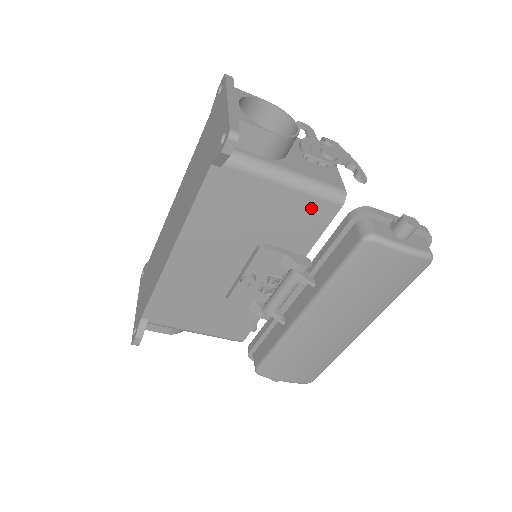
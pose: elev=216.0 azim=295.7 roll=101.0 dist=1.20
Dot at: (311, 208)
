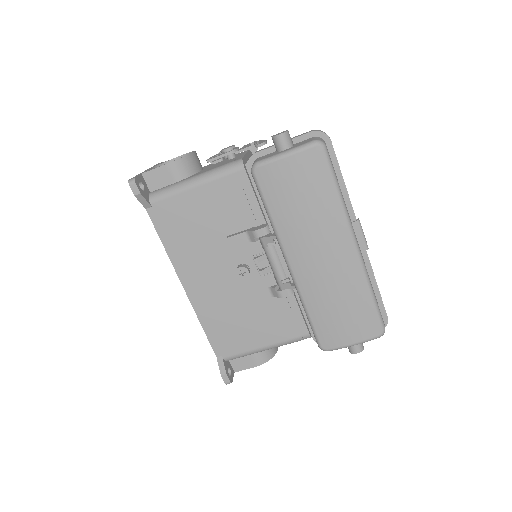
Dot at: (227, 187)
